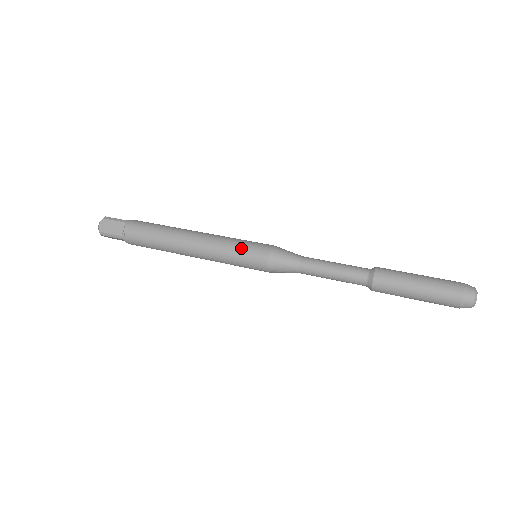
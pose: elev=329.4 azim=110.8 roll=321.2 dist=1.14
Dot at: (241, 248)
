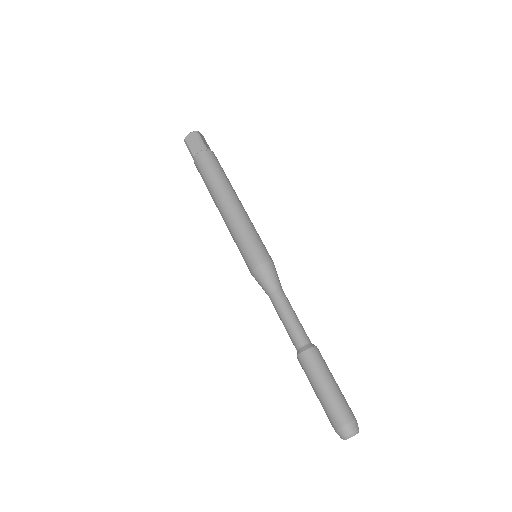
Dot at: (249, 242)
